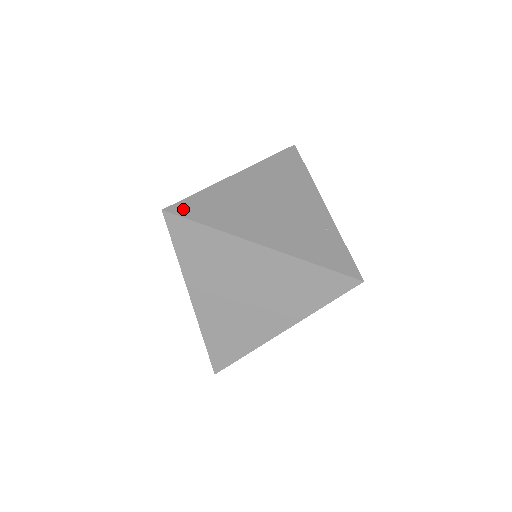
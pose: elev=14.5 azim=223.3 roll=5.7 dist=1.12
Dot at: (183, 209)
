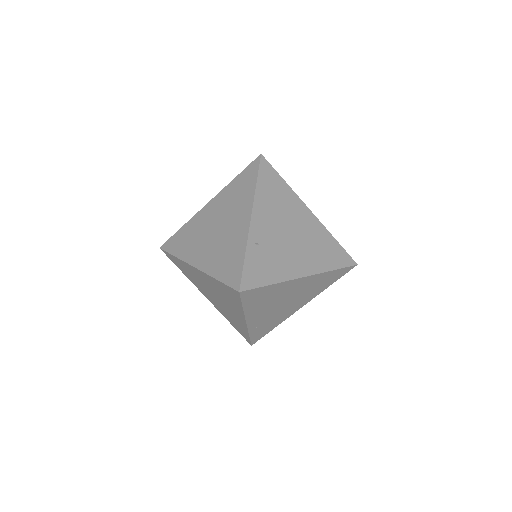
Dot at: occluded
